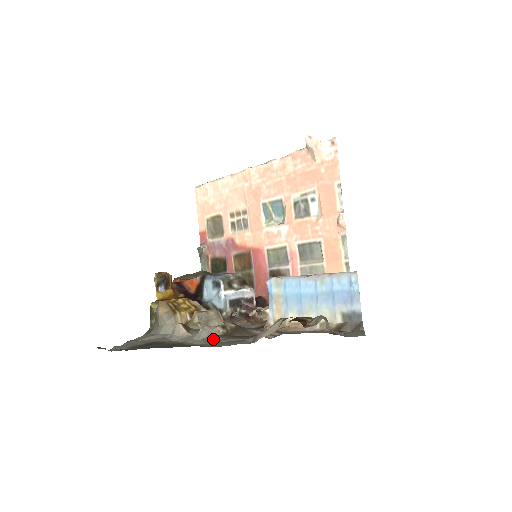
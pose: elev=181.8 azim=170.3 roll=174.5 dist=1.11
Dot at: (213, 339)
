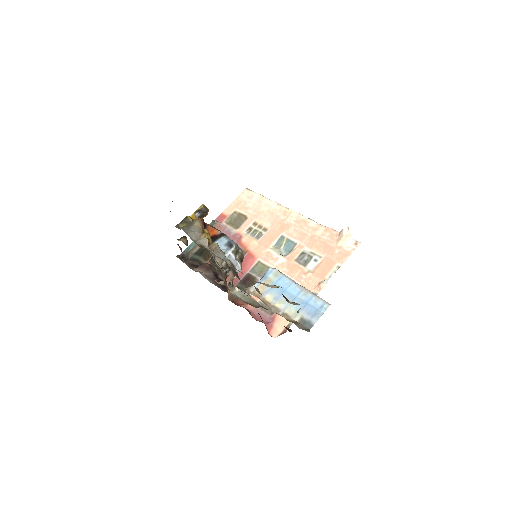
Dot at: occluded
